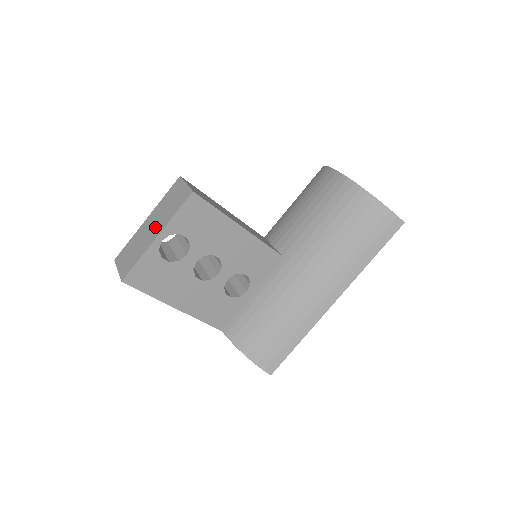
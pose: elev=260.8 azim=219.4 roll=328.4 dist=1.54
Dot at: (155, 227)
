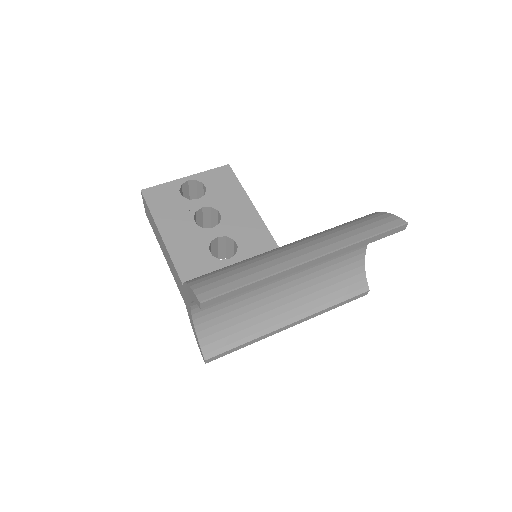
Dot at: occluded
